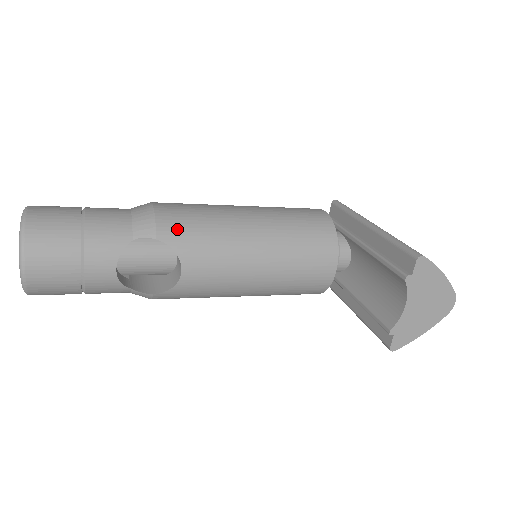
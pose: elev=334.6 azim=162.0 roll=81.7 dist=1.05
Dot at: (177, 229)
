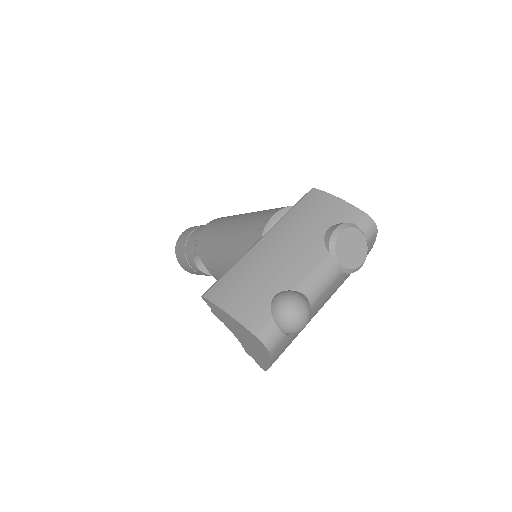
Dot at: (201, 245)
